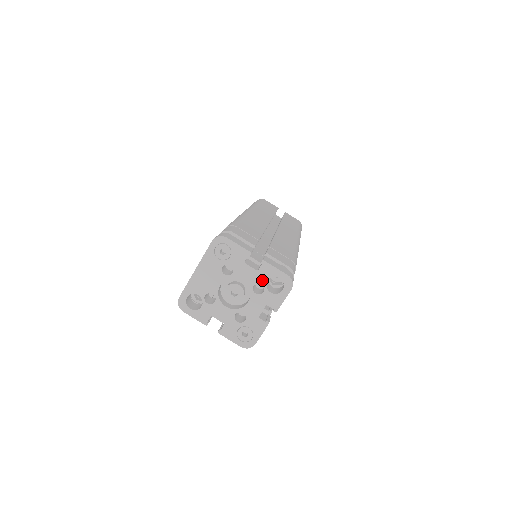
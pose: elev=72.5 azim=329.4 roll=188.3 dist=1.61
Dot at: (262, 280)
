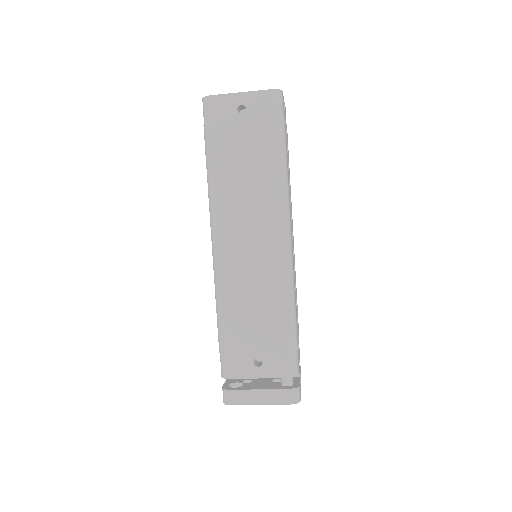
Dot at: occluded
